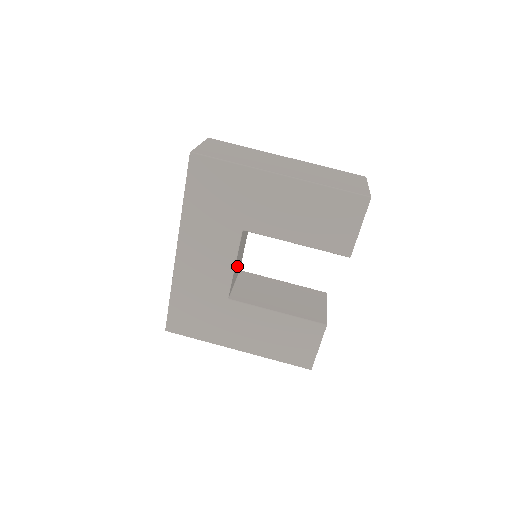
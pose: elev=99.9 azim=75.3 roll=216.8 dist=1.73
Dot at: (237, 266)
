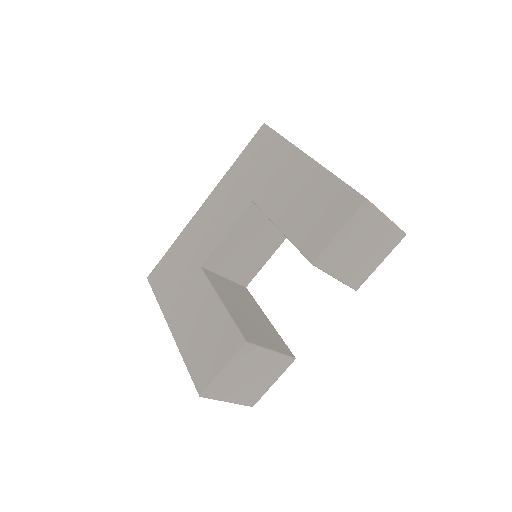
Dot at: (235, 255)
